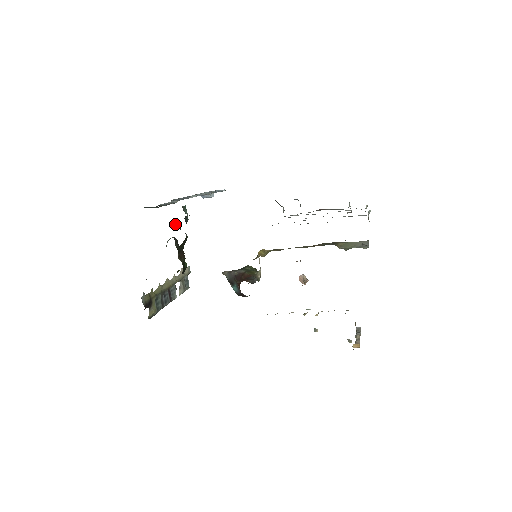
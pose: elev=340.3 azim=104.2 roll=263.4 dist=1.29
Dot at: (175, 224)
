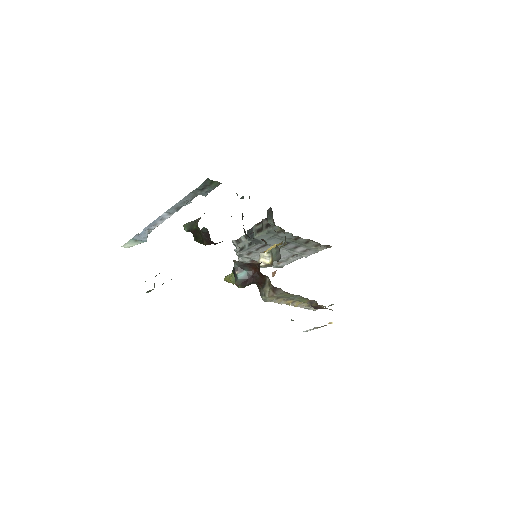
Dot at: occluded
